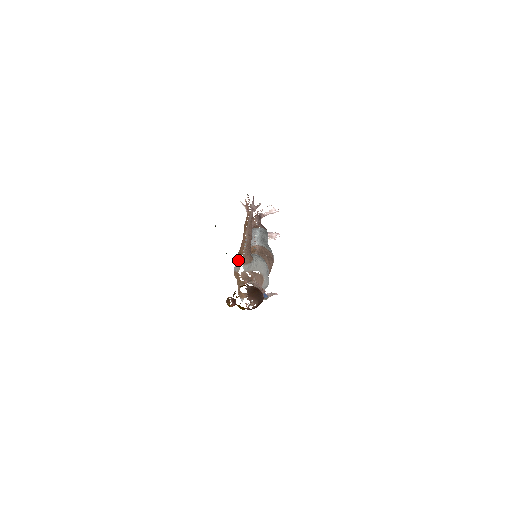
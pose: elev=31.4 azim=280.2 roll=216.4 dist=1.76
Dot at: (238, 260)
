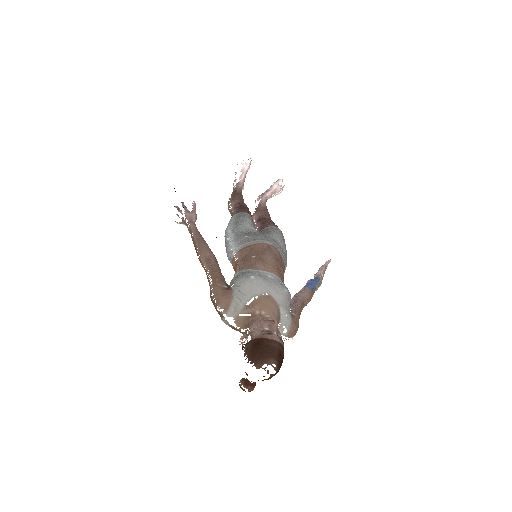
Dot at: occluded
